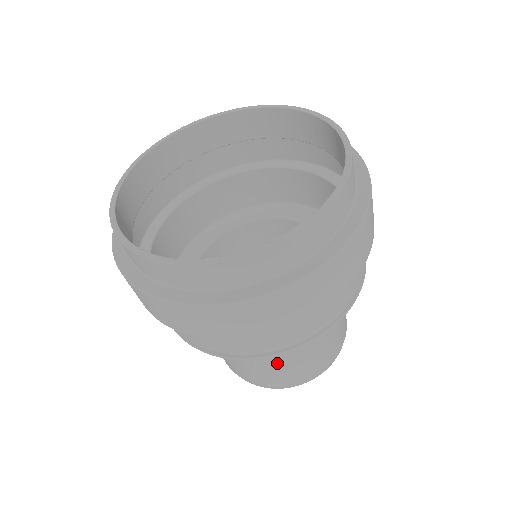
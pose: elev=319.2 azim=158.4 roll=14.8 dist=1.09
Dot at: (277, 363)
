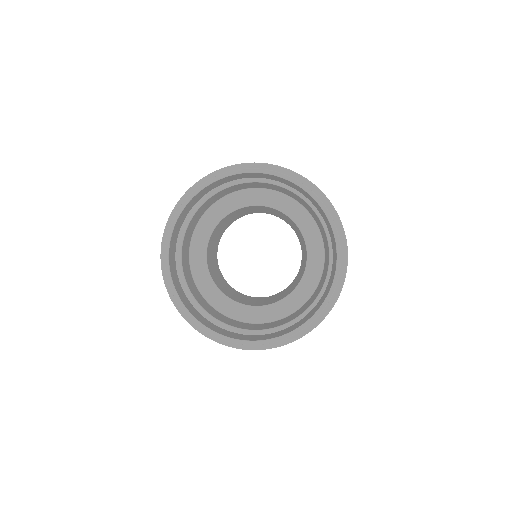
Dot at: occluded
